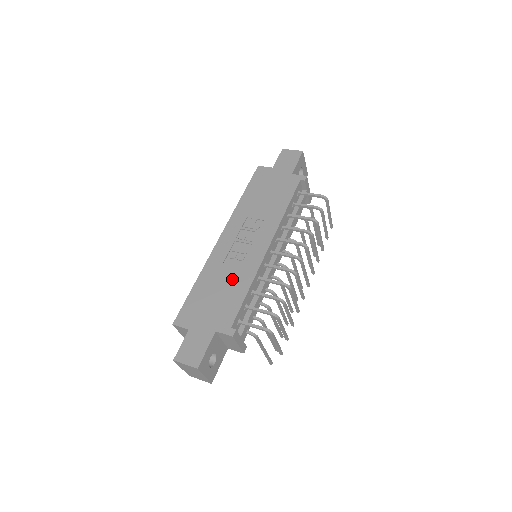
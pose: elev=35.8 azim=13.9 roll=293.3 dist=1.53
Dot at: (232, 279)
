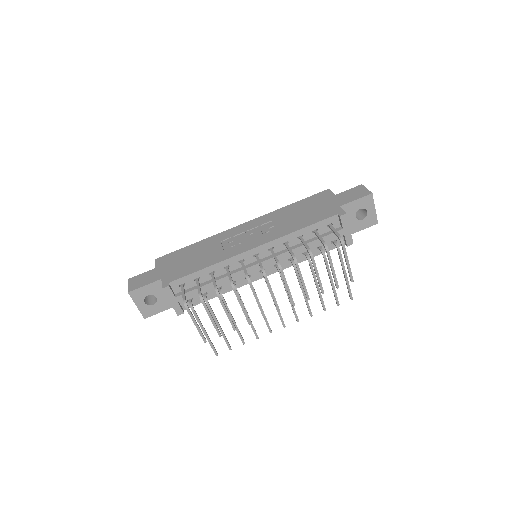
Dot at: (210, 254)
